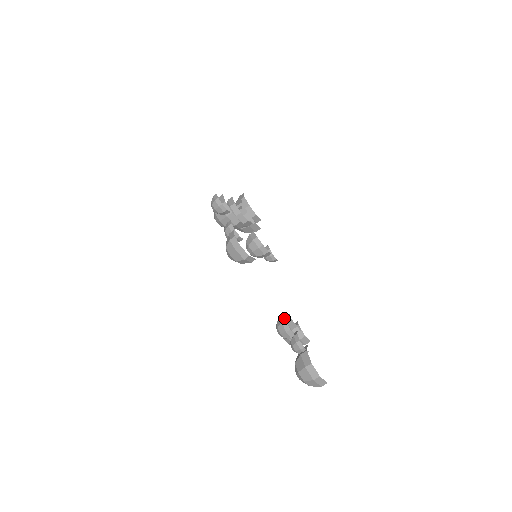
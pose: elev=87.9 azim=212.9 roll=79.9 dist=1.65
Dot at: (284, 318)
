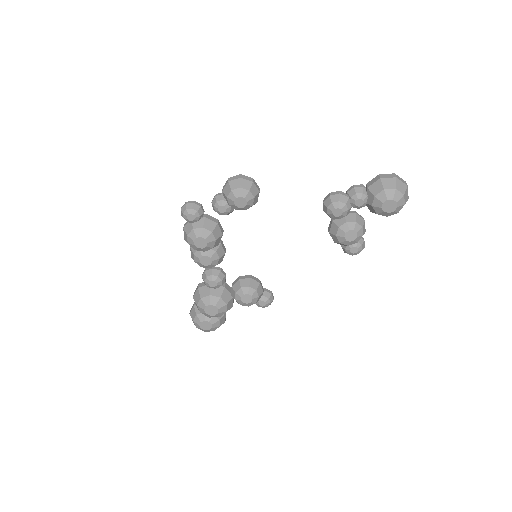
Dot at: (326, 197)
